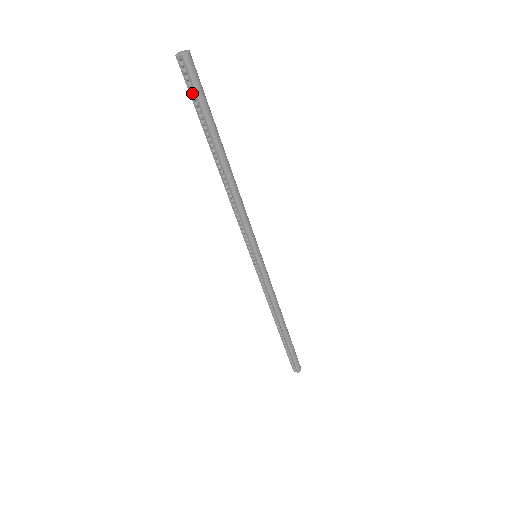
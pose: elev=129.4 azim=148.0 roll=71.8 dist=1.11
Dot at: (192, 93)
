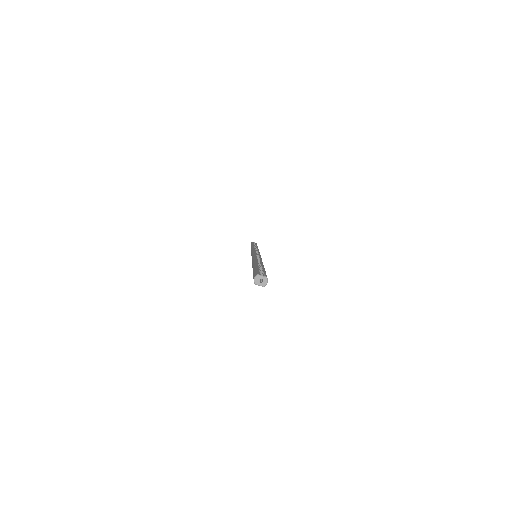
Dot at: occluded
